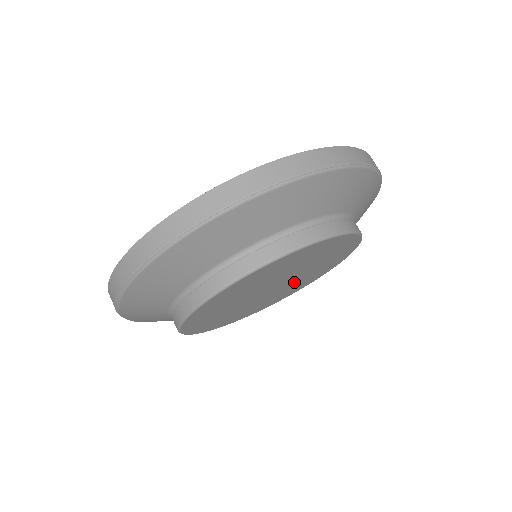
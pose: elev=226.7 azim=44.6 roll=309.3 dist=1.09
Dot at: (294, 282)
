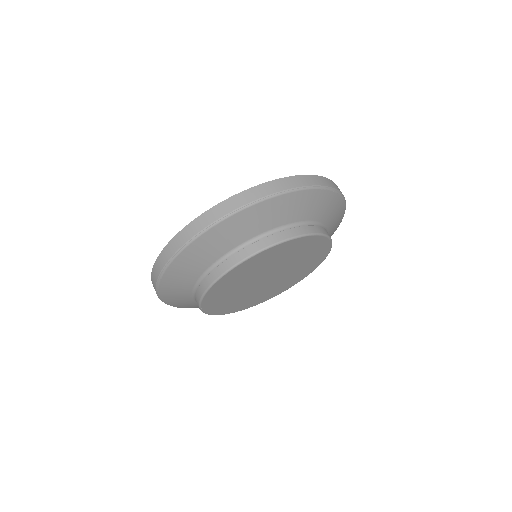
Dot at: (272, 285)
